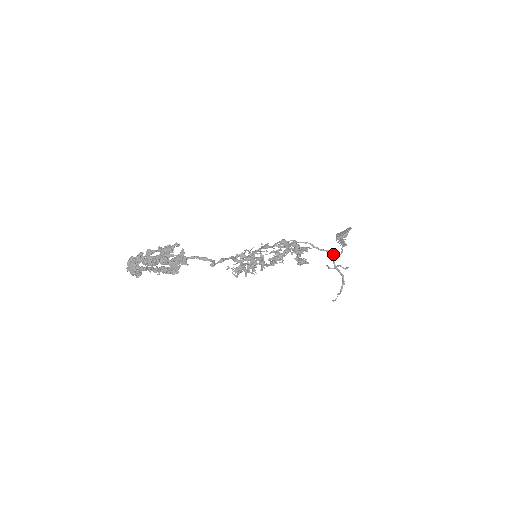
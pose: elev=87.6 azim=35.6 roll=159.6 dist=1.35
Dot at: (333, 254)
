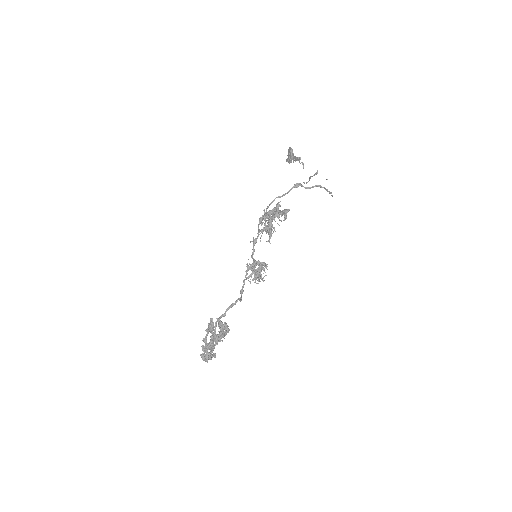
Dot at: (297, 185)
